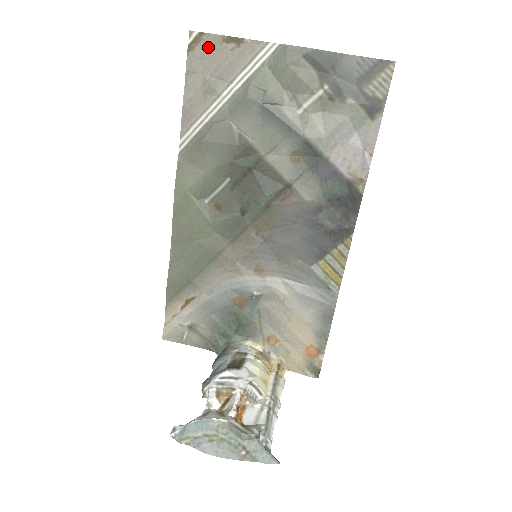
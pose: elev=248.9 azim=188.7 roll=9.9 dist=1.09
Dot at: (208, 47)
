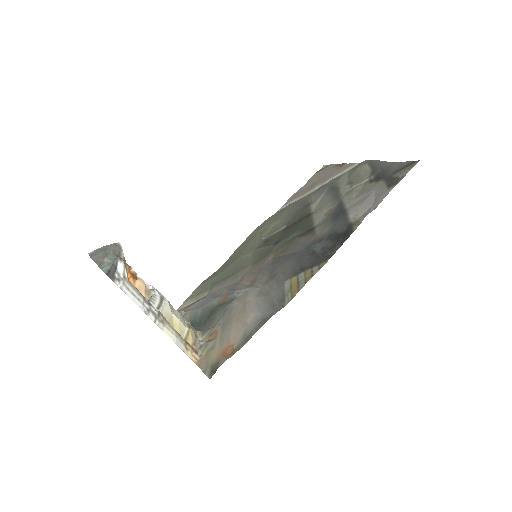
Dot at: (327, 170)
